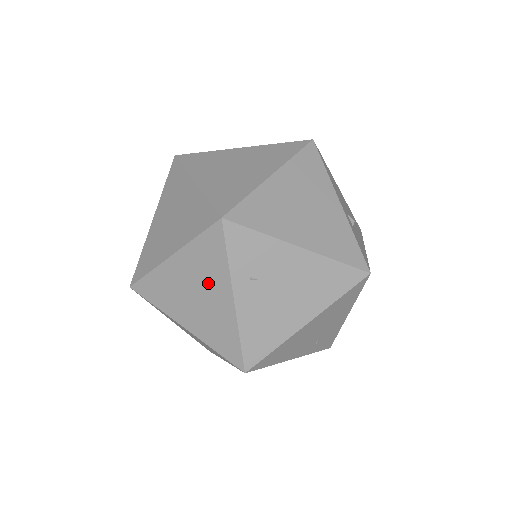
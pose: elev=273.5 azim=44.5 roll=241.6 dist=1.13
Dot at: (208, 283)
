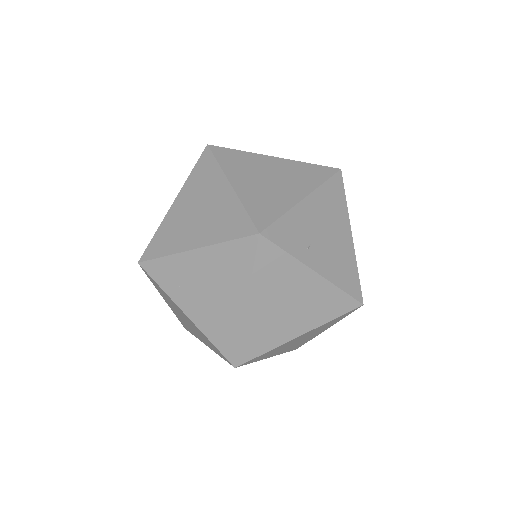
Dot at: (289, 286)
